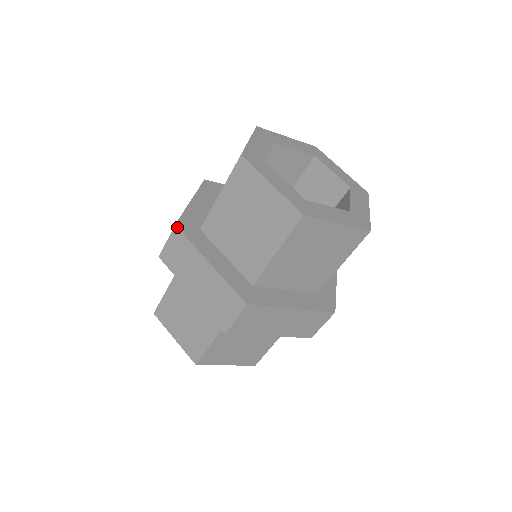
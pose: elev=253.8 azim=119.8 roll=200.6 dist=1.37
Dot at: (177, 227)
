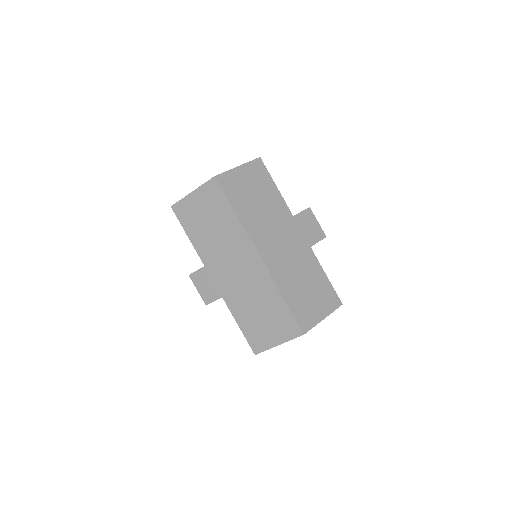
Dot at: (190, 274)
